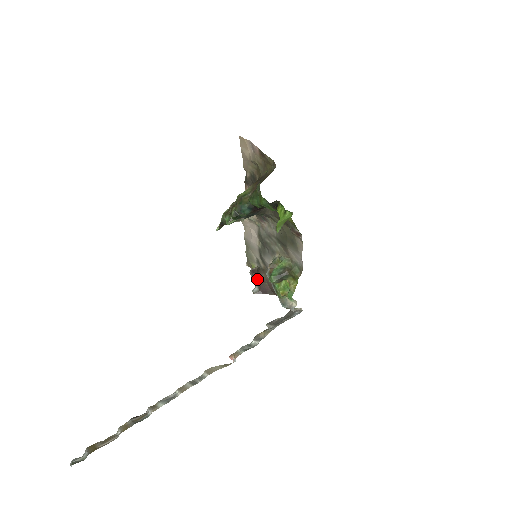
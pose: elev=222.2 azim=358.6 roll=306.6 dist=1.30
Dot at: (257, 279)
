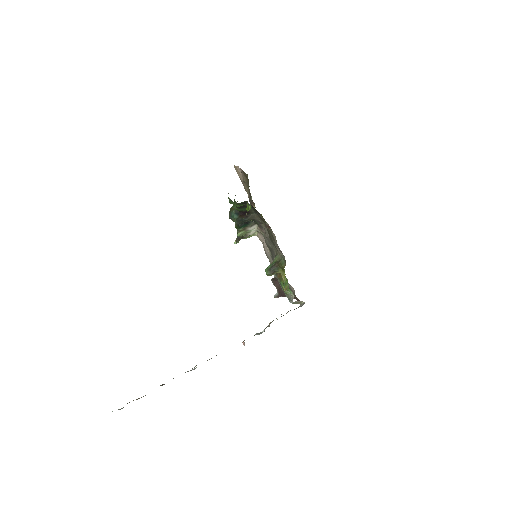
Dot at: (276, 285)
